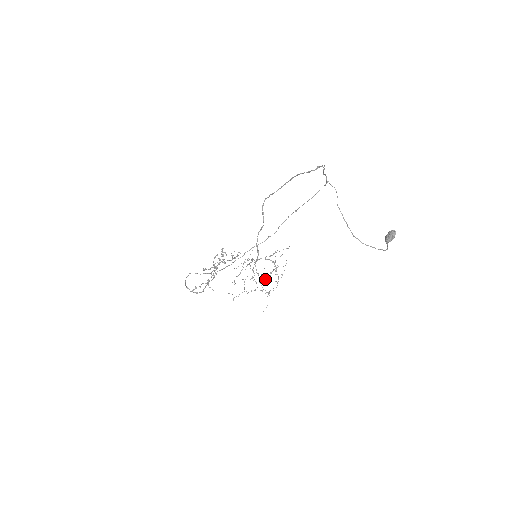
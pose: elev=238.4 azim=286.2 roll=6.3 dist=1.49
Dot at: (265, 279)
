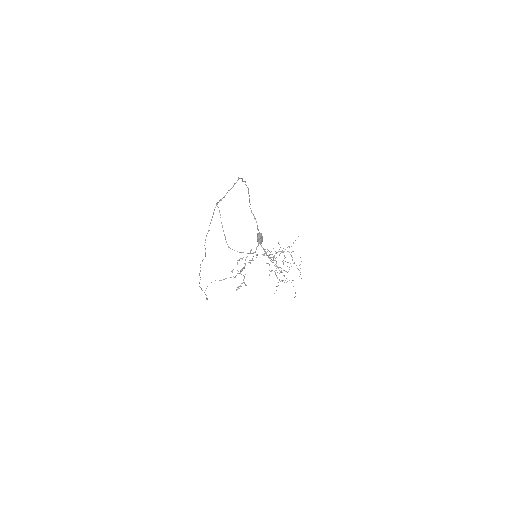
Dot at: (289, 269)
